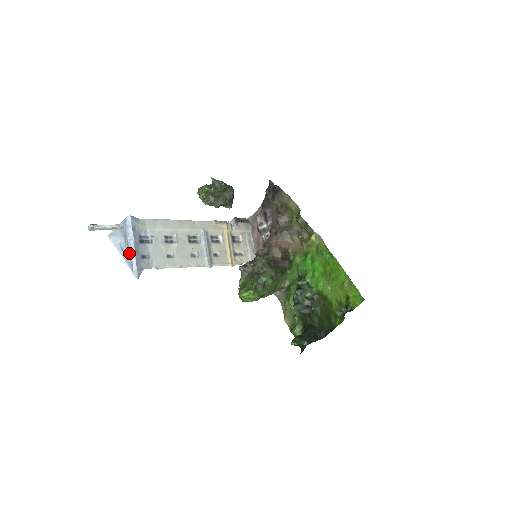
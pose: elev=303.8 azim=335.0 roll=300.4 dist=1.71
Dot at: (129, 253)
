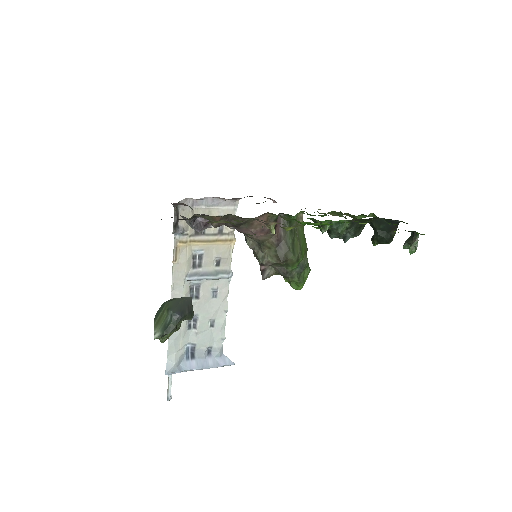
Dot at: occluded
